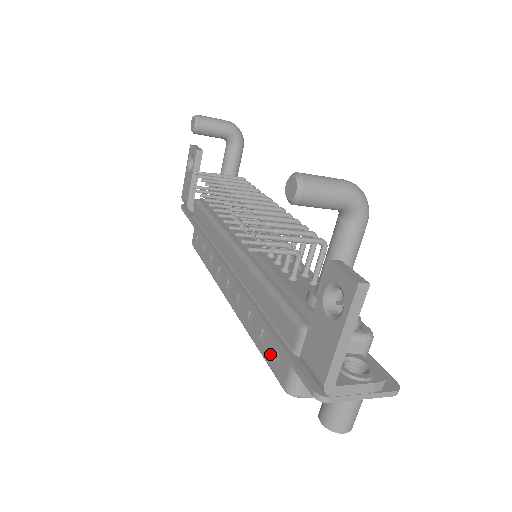
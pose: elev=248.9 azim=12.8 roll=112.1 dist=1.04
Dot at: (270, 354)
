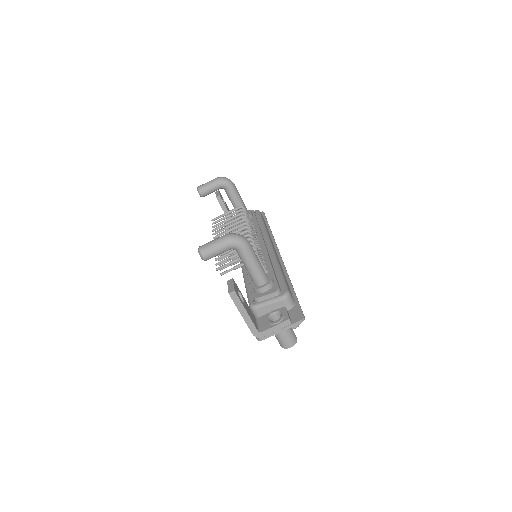
Dot at: occluded
